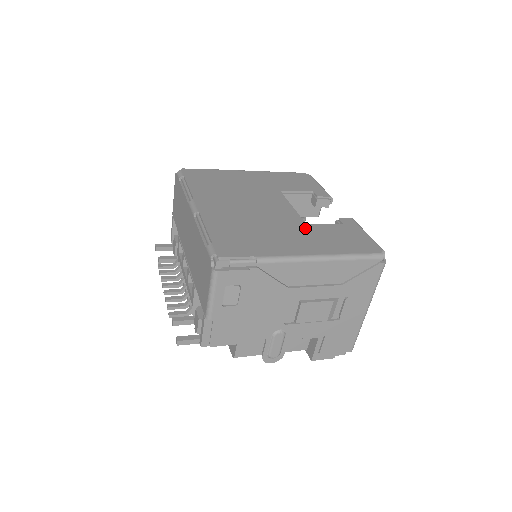
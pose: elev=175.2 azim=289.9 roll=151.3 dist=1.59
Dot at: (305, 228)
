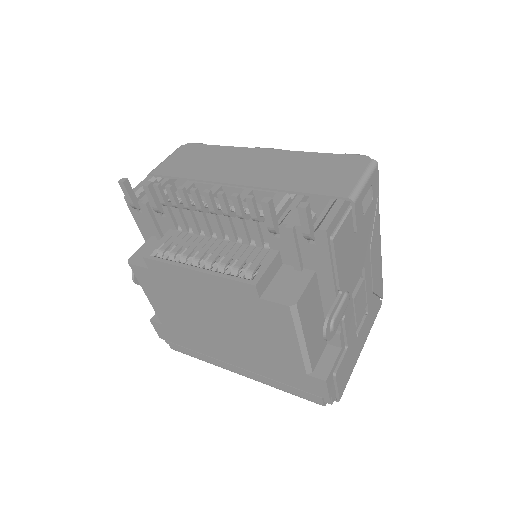
Dot at: occluded
